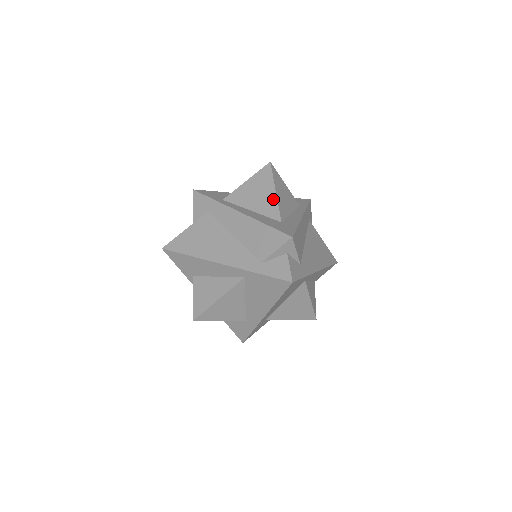
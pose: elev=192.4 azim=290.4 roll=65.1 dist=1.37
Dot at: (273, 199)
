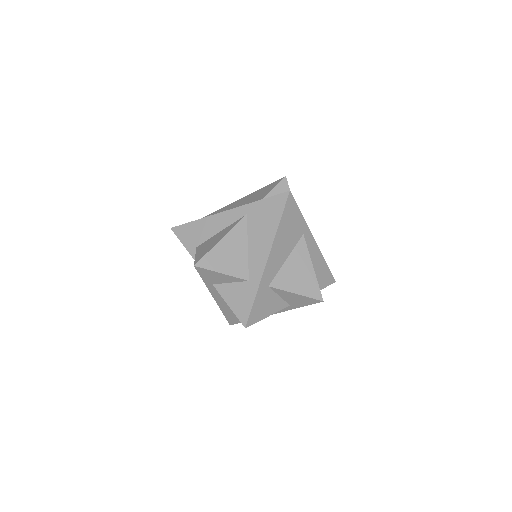
Dot at: occluded
